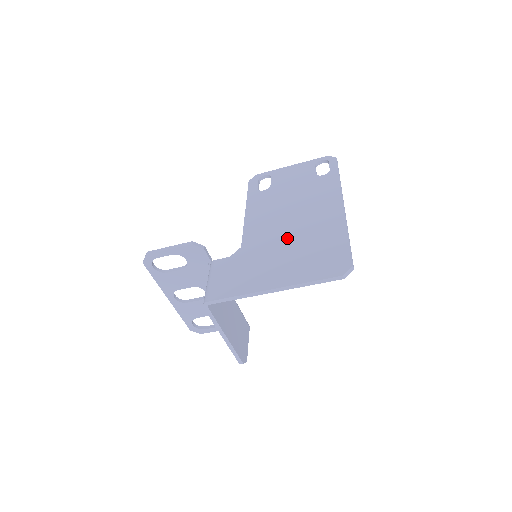
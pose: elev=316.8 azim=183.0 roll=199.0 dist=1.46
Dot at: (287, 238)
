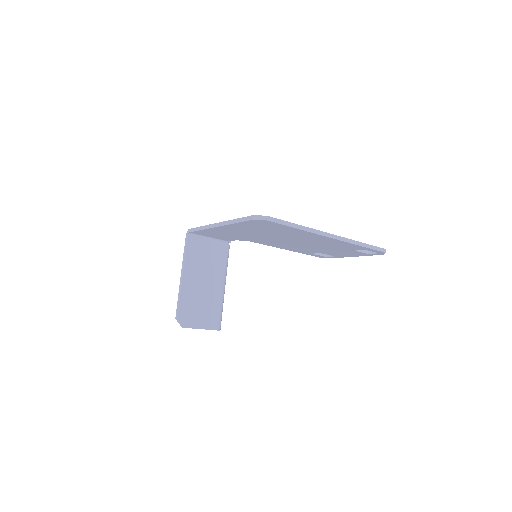
Dot at: occluded
